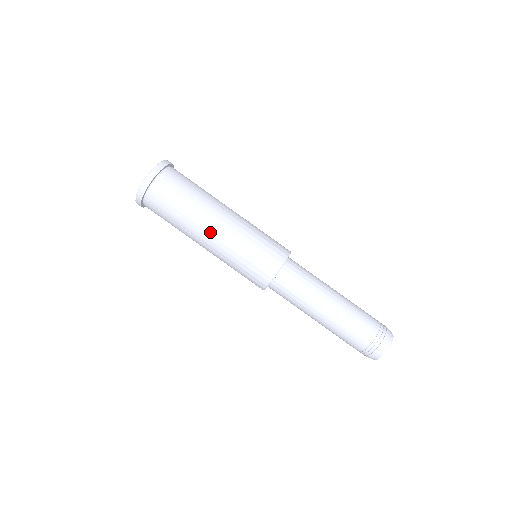
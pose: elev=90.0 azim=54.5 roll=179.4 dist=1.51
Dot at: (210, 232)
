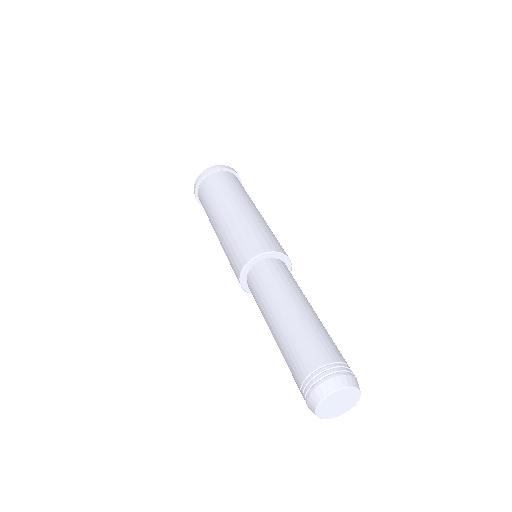
Dot at: (223, 213)
